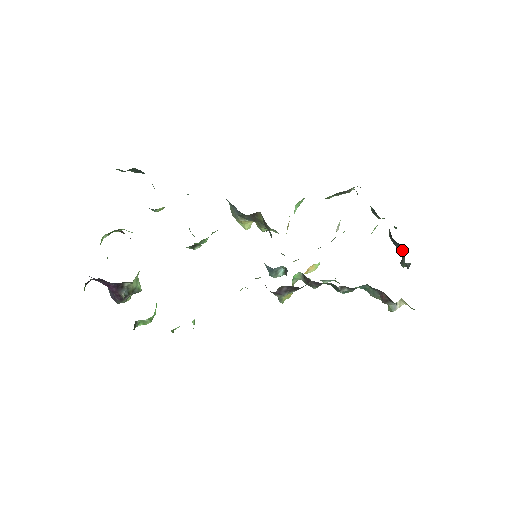
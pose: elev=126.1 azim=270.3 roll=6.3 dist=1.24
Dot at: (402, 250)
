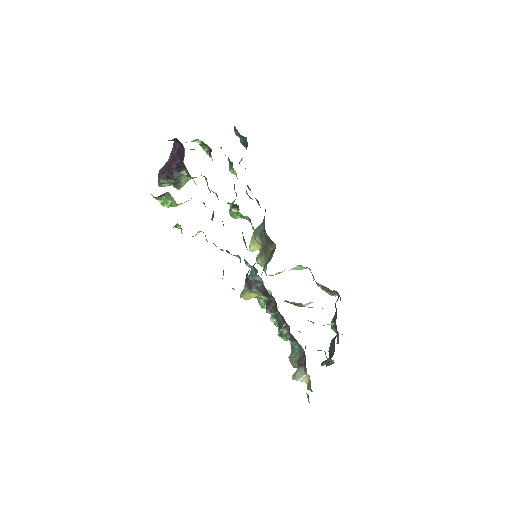
Dot at: (333, 354)
